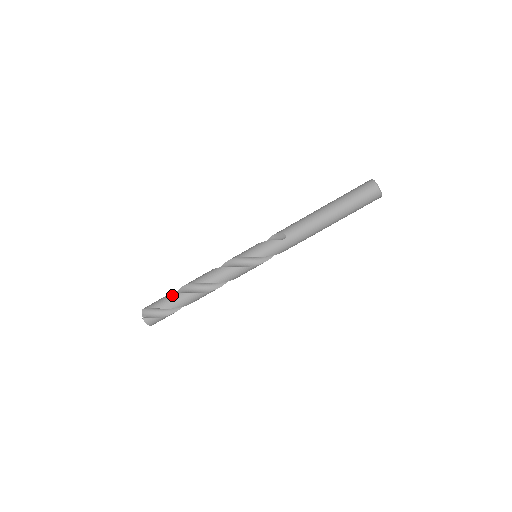
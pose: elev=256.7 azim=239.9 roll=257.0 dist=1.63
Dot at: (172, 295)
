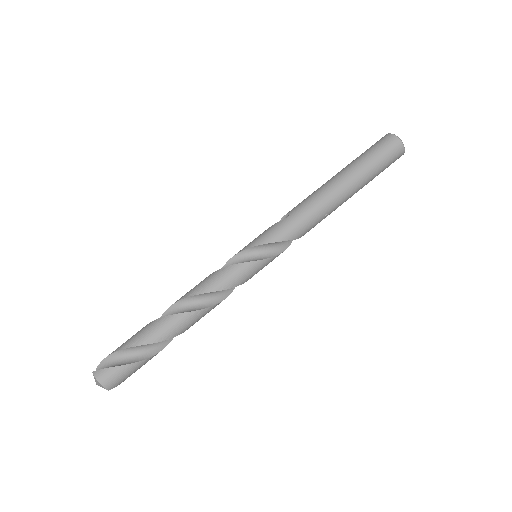
Dot at: occluded
